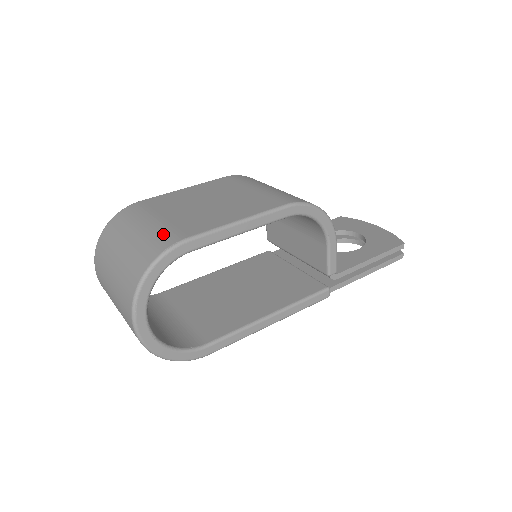
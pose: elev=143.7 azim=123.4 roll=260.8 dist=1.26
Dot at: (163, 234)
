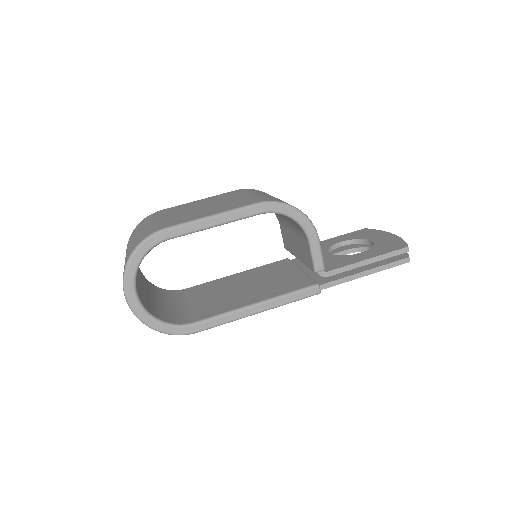
Dot at: (153, 227)
